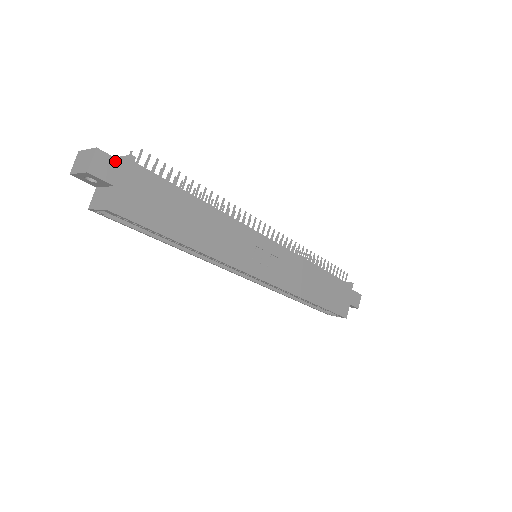
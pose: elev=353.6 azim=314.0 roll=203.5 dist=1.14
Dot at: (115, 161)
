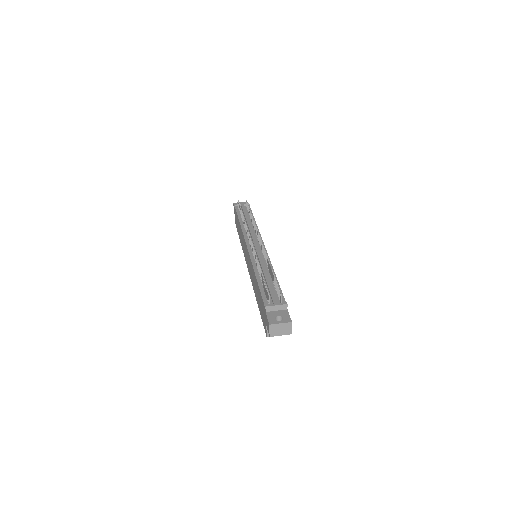
Dot at: (289, 316)
